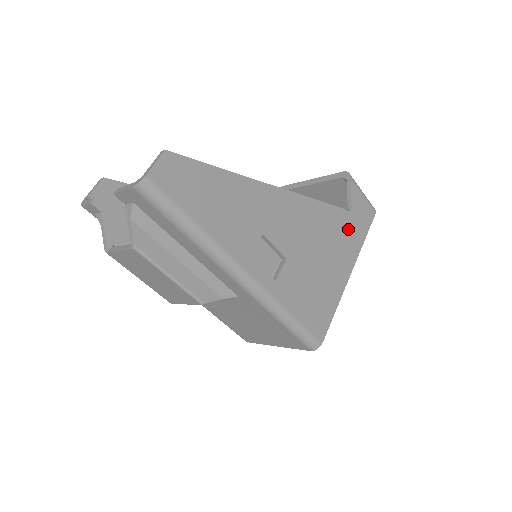
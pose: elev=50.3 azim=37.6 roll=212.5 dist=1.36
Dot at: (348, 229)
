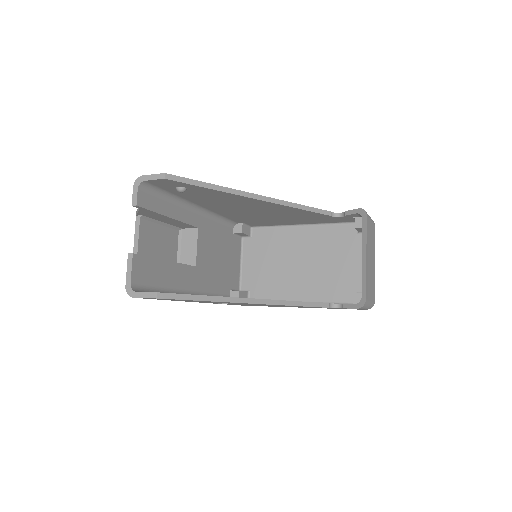
Dot at: occluded
